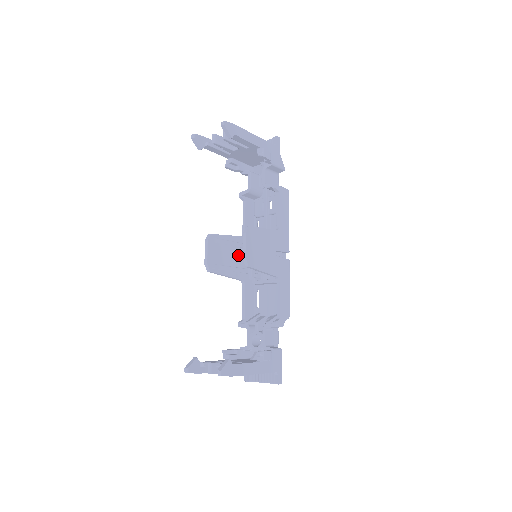
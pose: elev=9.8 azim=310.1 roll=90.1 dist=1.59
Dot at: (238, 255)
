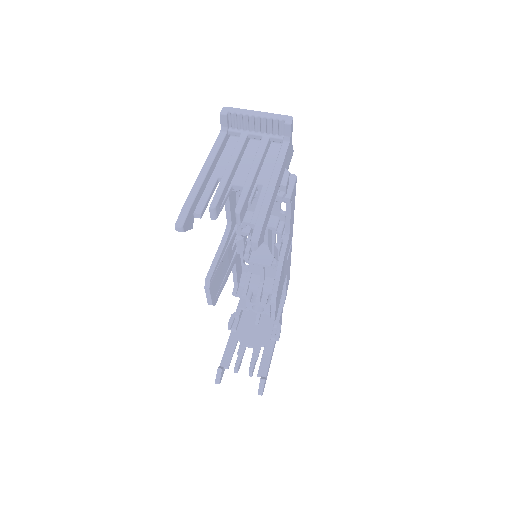
Dot at: (229, 253)
